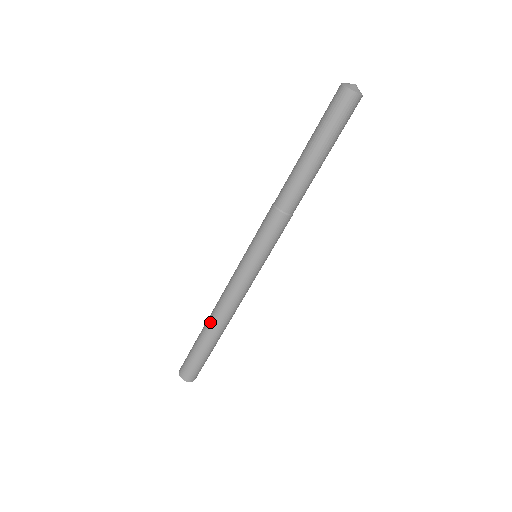
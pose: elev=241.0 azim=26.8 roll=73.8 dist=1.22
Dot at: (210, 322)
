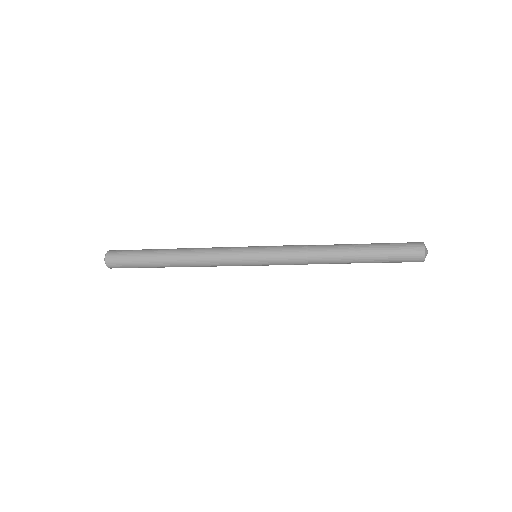
Dot at: occluded
